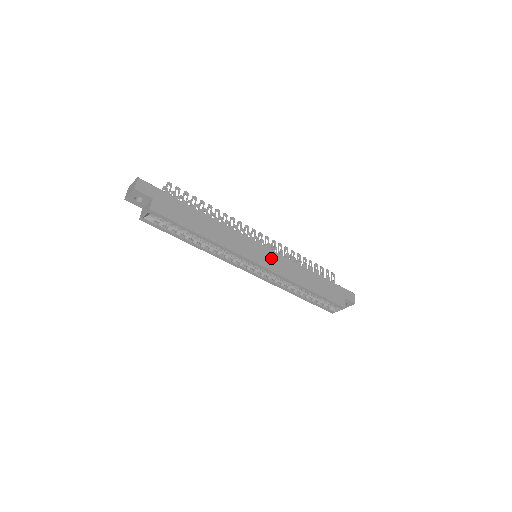
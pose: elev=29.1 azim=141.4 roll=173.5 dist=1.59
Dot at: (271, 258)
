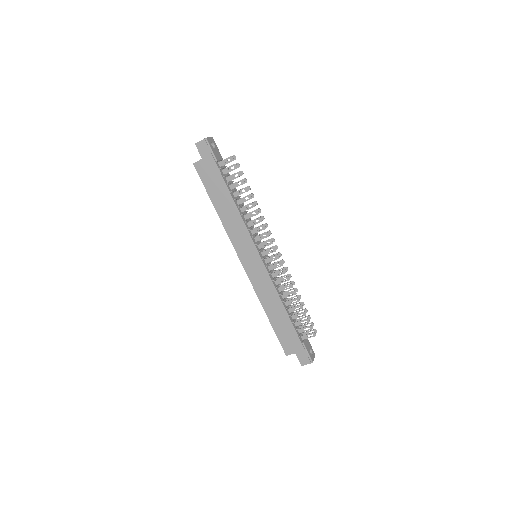
Dot at: (257, 268)
